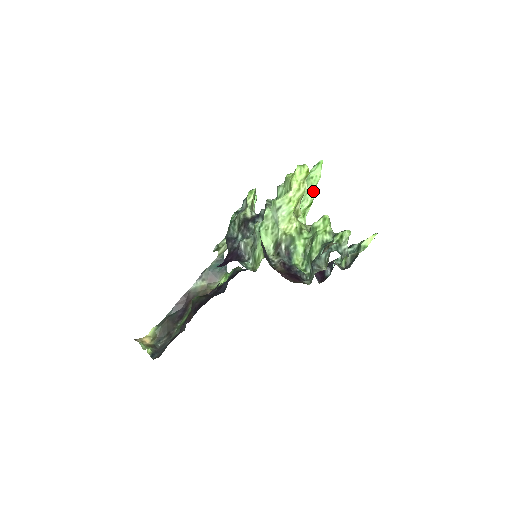
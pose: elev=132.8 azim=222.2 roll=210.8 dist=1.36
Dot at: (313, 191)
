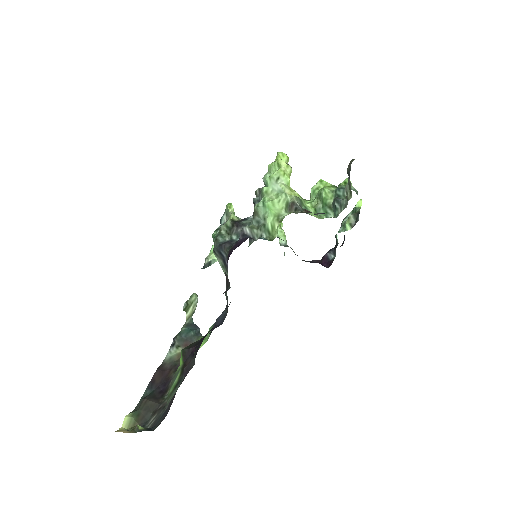
Dot at: occluded
